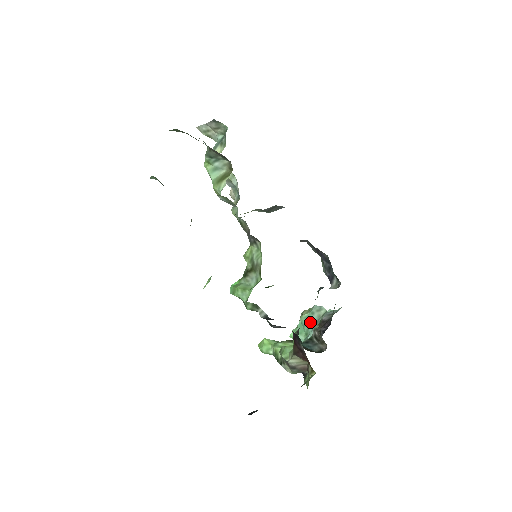
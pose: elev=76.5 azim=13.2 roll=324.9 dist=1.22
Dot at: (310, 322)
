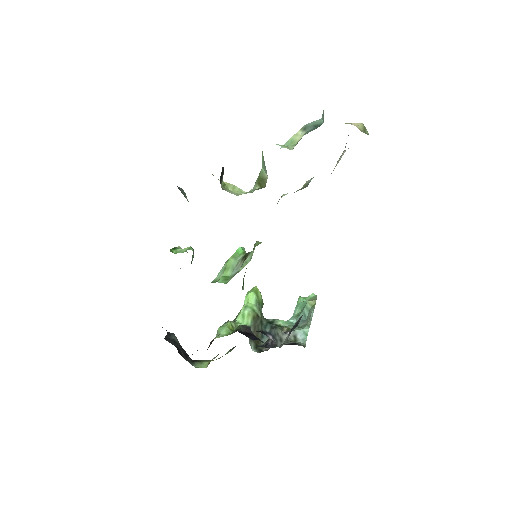
Dot at: (304, 313)
